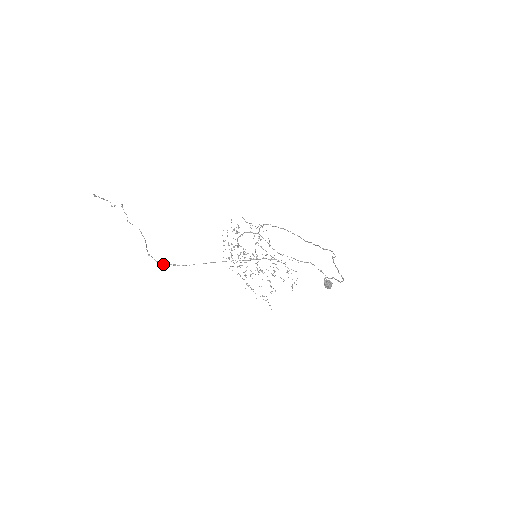
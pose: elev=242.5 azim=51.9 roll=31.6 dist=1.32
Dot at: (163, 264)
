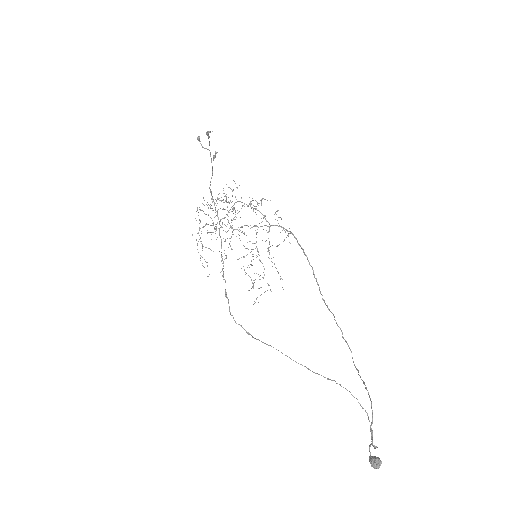
Dot at: occluded
